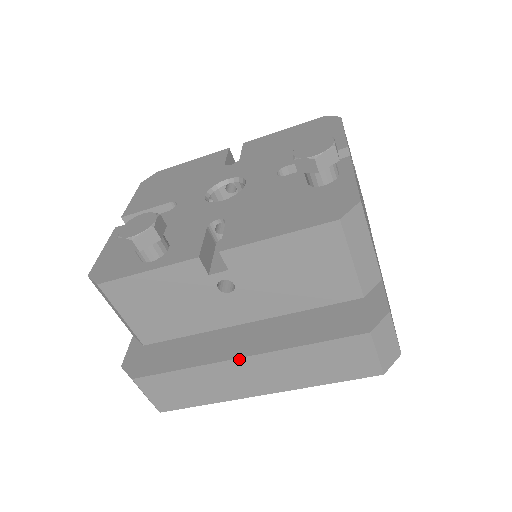
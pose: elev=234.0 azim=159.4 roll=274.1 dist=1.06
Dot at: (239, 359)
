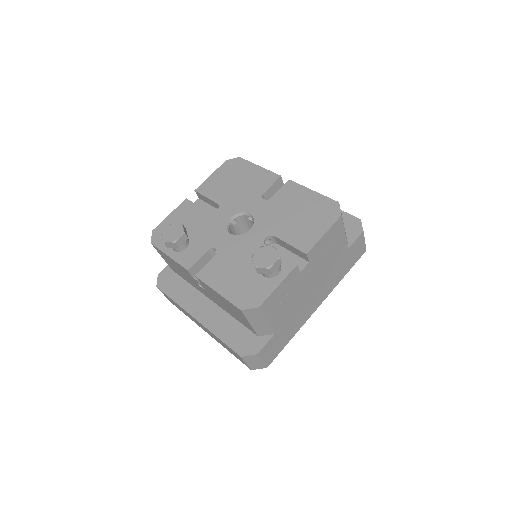
Dot at: (194, 318)
